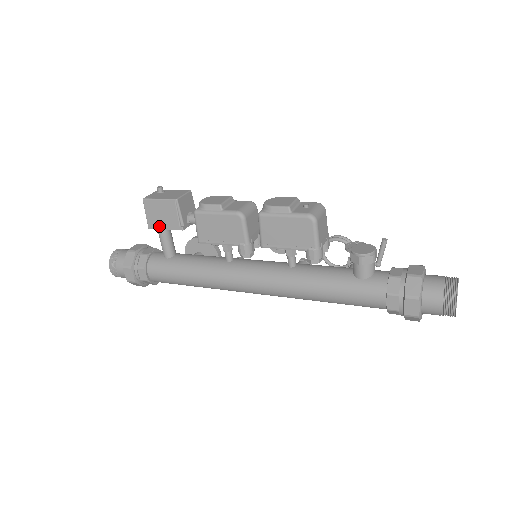
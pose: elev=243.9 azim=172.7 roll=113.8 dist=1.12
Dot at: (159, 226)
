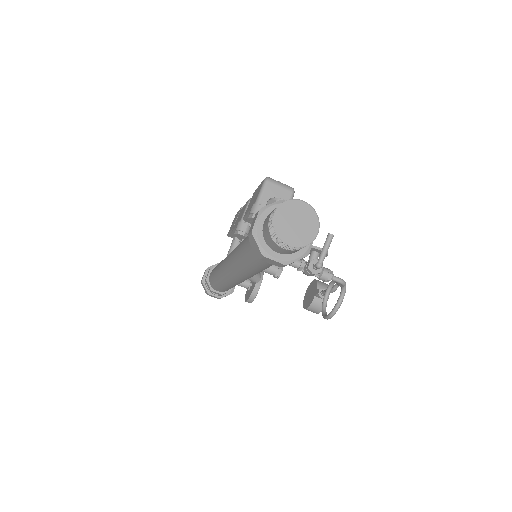
Dot at: occluded
